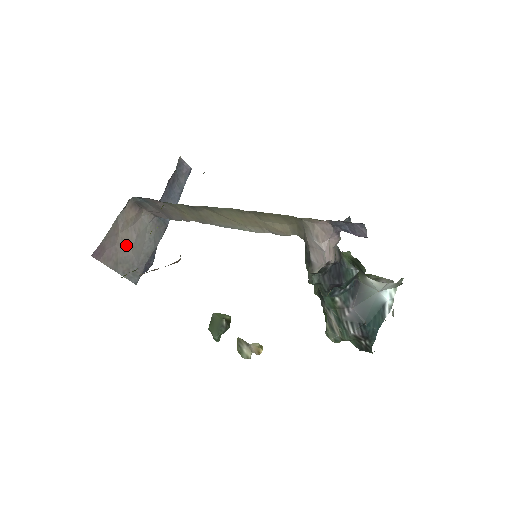
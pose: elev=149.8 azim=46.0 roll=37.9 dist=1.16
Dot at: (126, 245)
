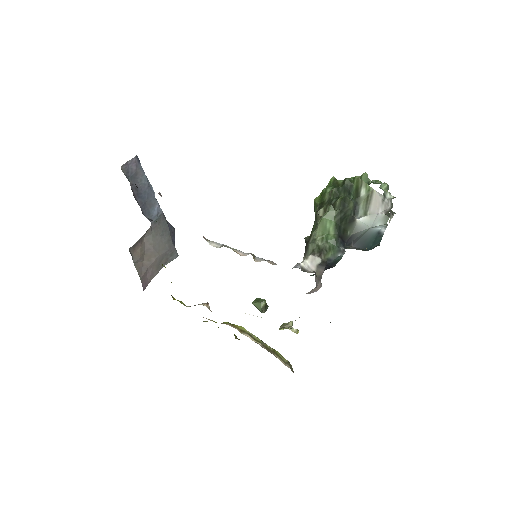
Dot at: (153, 258)
